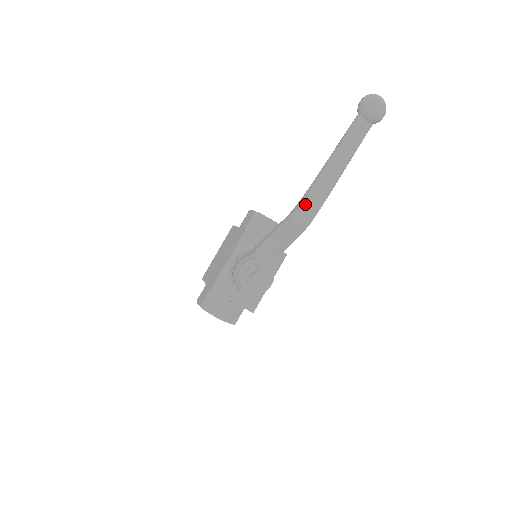
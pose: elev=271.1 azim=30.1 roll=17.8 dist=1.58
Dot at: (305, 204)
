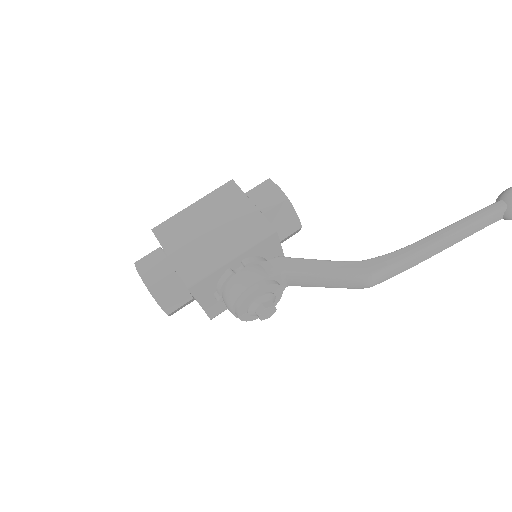
Dot at: (387, 270)
